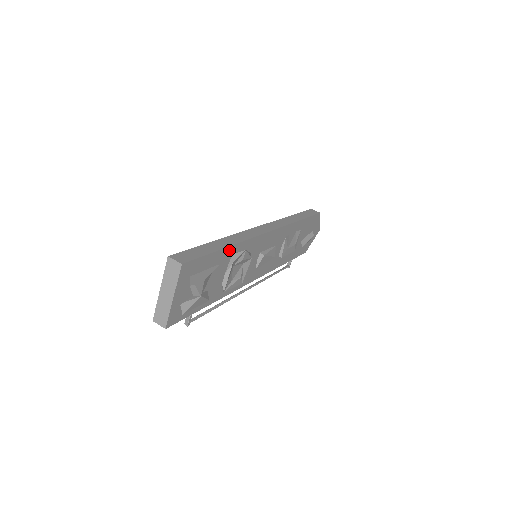
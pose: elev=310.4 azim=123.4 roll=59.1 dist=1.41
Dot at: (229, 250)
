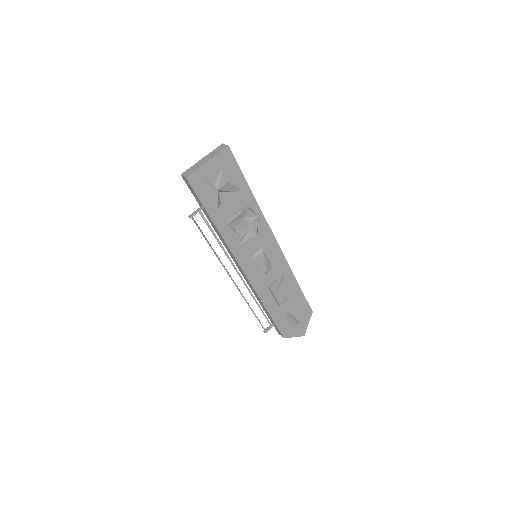
Dot at: (251, 198)
